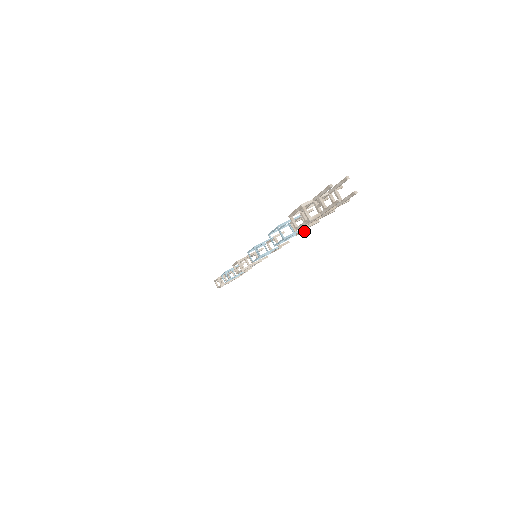
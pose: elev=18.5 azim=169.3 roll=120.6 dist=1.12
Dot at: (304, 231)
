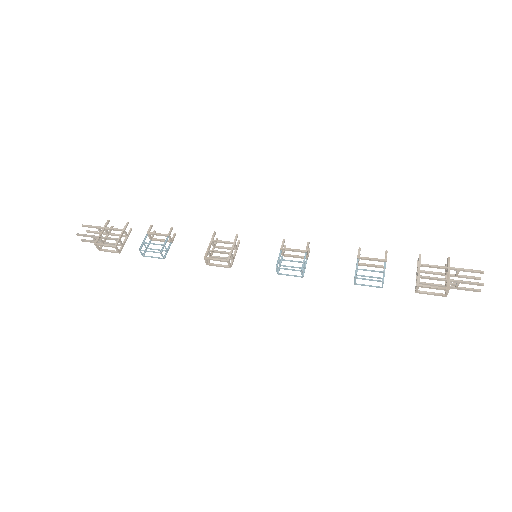
Dot at: occluded
